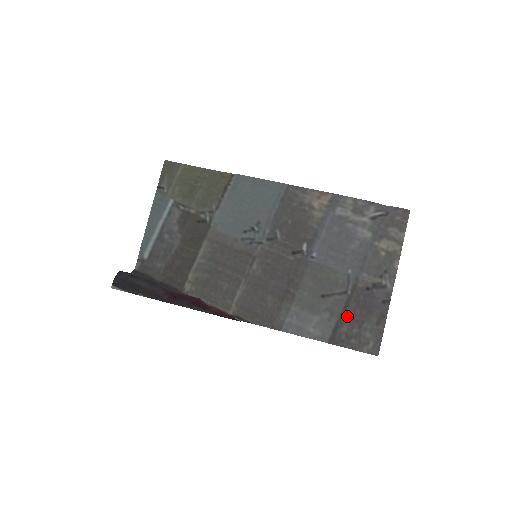
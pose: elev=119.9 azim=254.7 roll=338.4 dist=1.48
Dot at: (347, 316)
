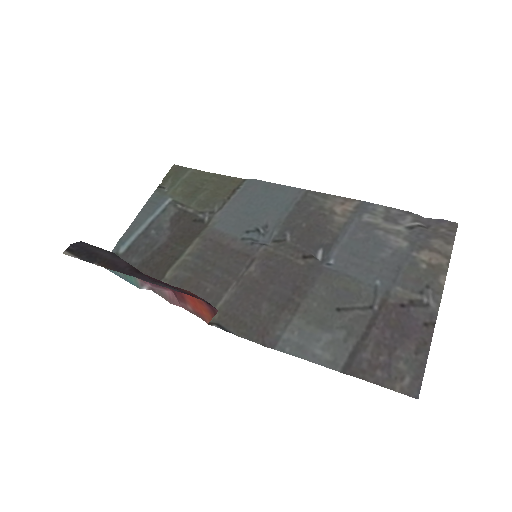
Dot at: (371, 338)
